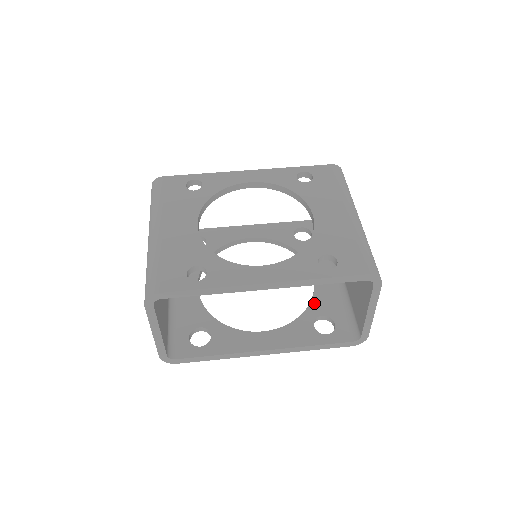
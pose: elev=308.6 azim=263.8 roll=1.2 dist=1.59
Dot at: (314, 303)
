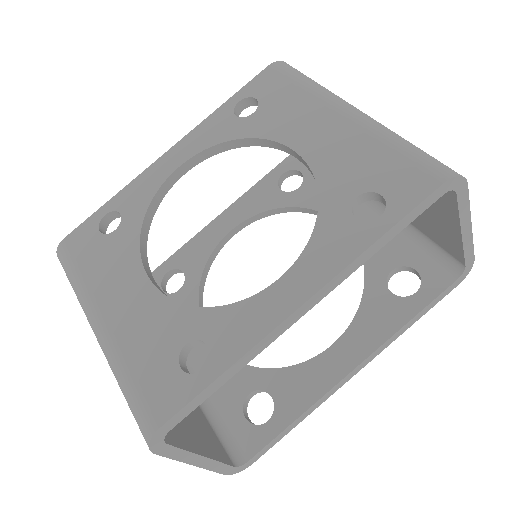
Dot at: (369, 261)
